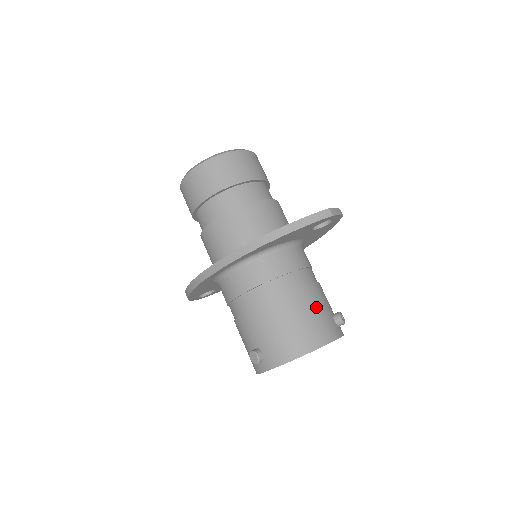
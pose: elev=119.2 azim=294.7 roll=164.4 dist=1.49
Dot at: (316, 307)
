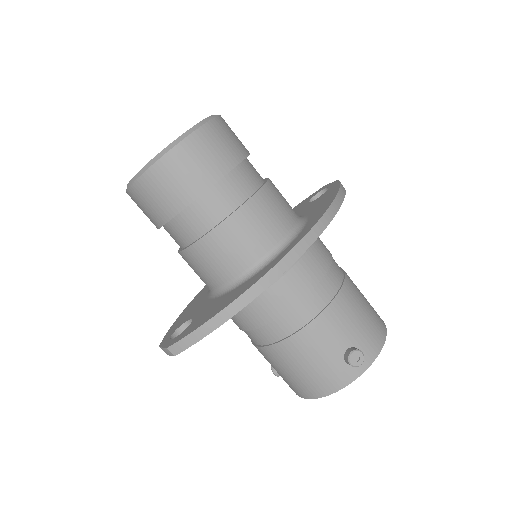
Dot at: occluded
